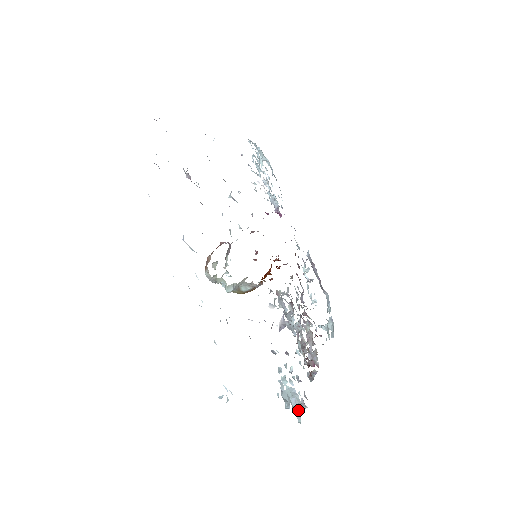
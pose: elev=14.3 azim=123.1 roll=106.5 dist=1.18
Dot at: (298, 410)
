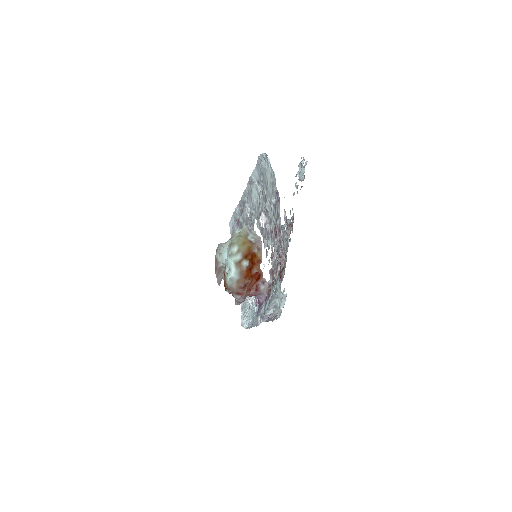
Dot at: (303, 170)
